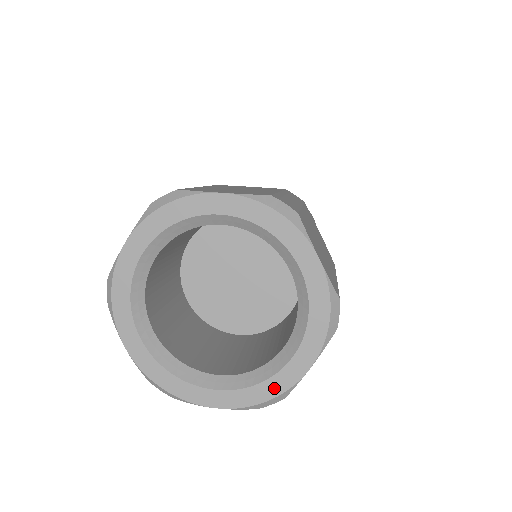
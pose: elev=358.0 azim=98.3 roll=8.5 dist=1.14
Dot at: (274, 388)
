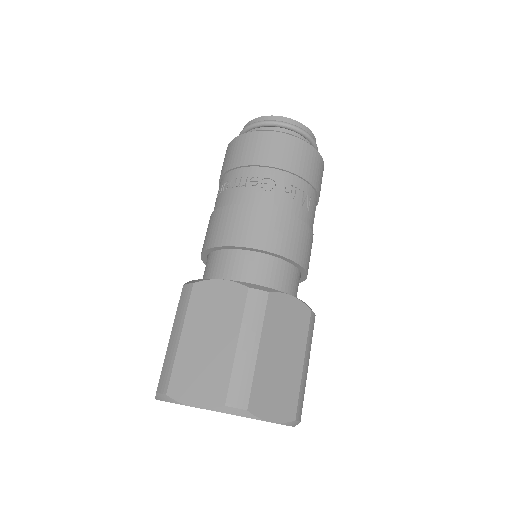
Dot at: occluded
